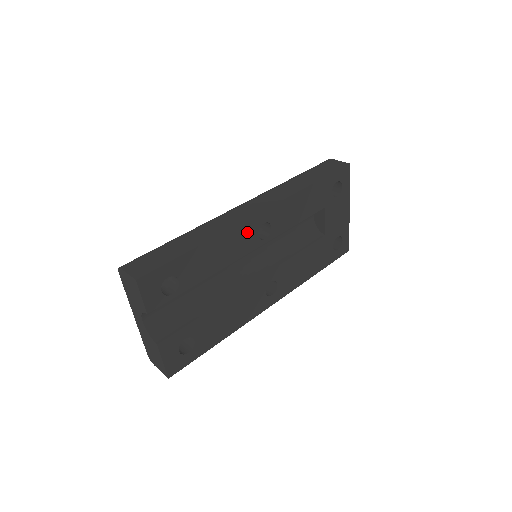
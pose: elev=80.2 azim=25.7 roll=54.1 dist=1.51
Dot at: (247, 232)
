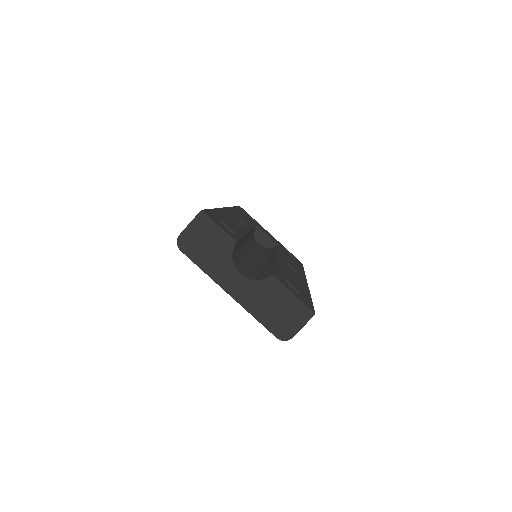
Dot at: (233, 217)
